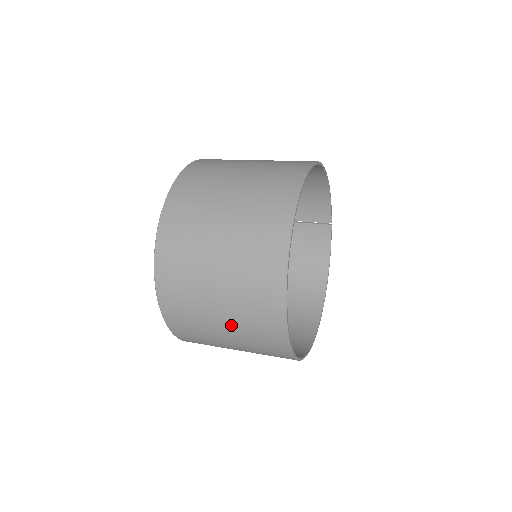
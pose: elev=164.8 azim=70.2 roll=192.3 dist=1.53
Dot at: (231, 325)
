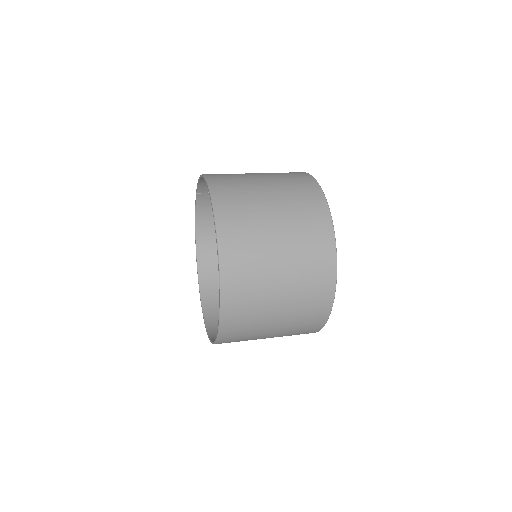
Dot at: occluded
